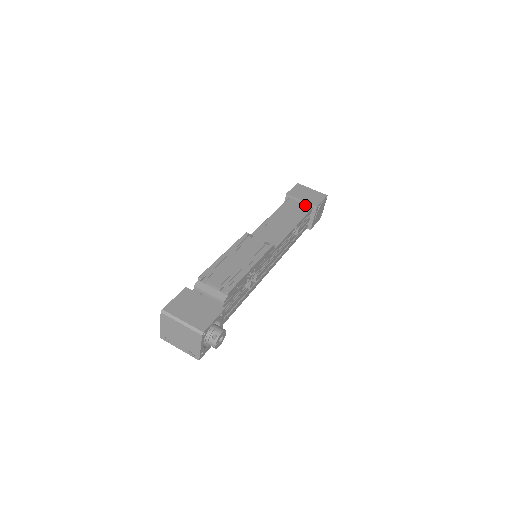
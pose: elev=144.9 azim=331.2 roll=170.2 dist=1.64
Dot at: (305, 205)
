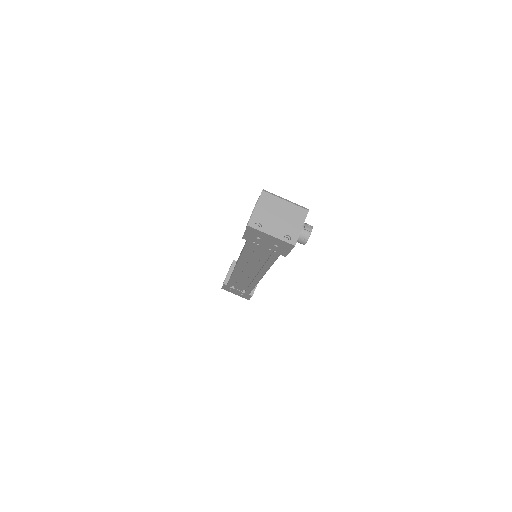
Dot at: occluded
